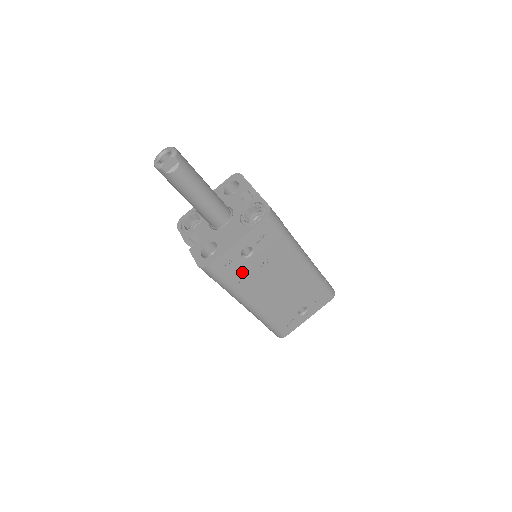
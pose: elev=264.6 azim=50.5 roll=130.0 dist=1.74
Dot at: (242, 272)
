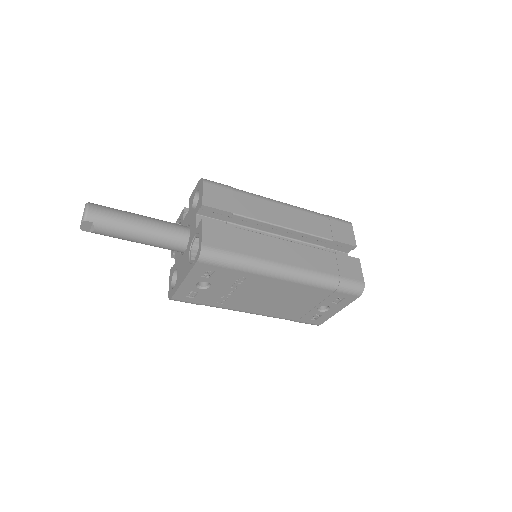
Dot at: (213, 297)
